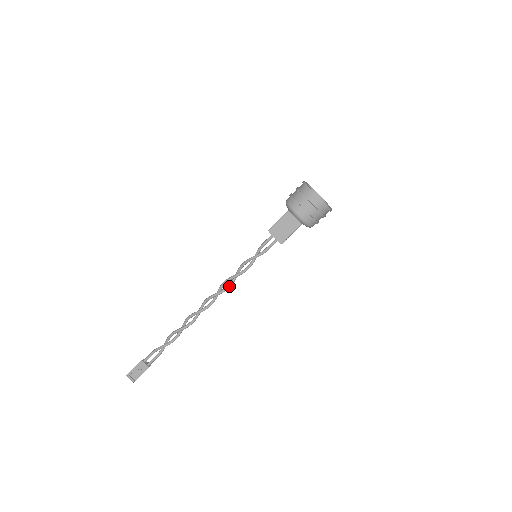
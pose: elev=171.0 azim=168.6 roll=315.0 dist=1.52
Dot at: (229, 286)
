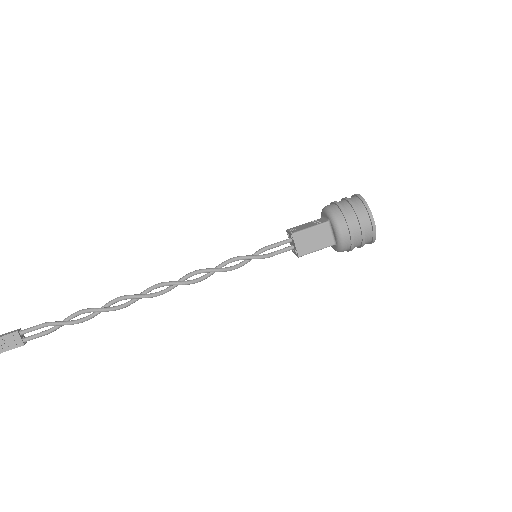
Dot at: (202, 279)
